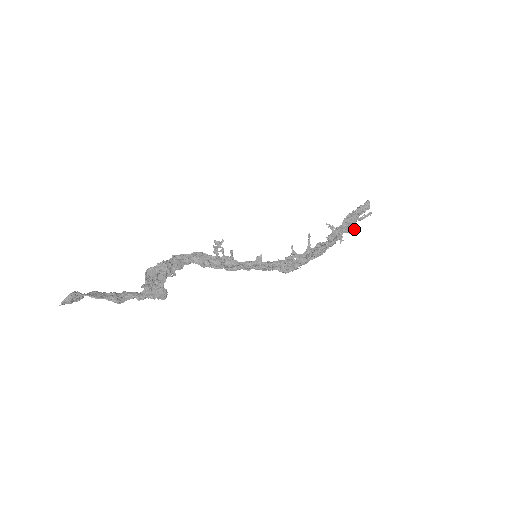
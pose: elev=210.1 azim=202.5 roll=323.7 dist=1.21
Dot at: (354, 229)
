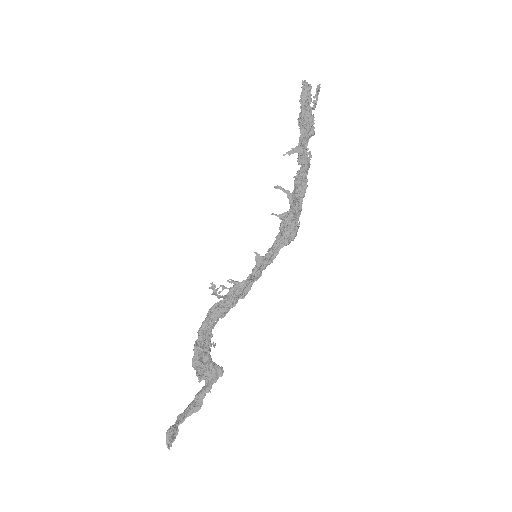
Dot at: (311, 128)
